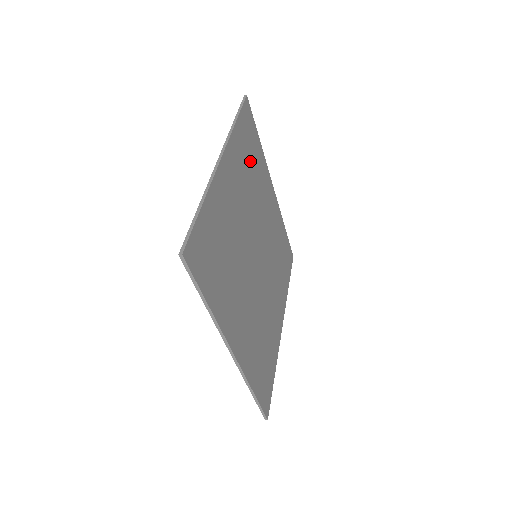
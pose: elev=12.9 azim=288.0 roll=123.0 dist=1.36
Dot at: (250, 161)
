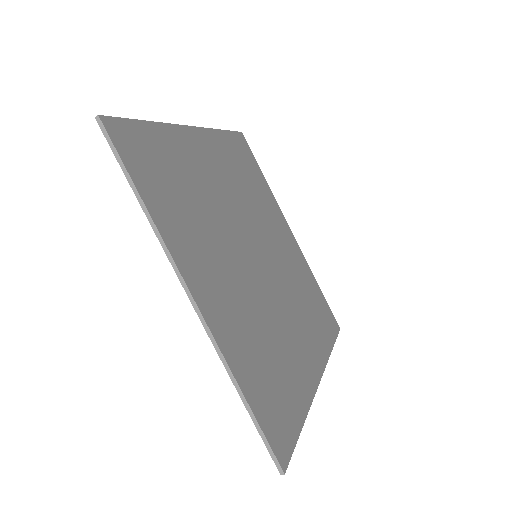
Dot at: (246, 175)
